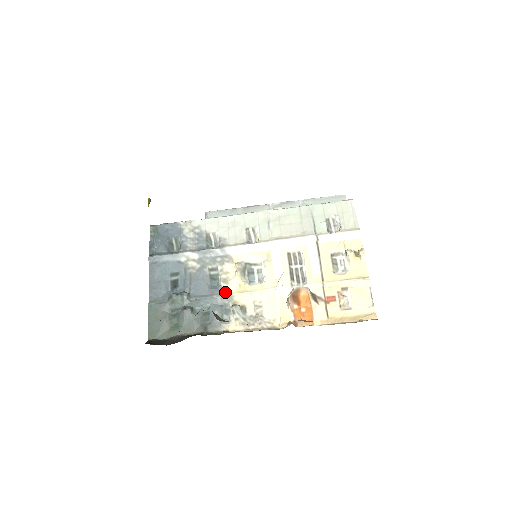
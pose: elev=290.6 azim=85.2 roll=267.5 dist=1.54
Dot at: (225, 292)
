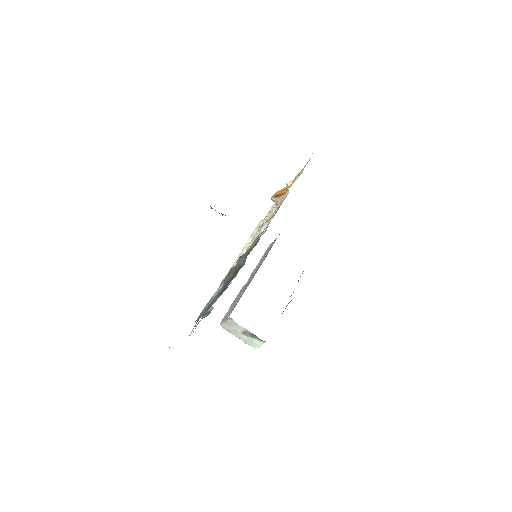
Dot at: occluded
